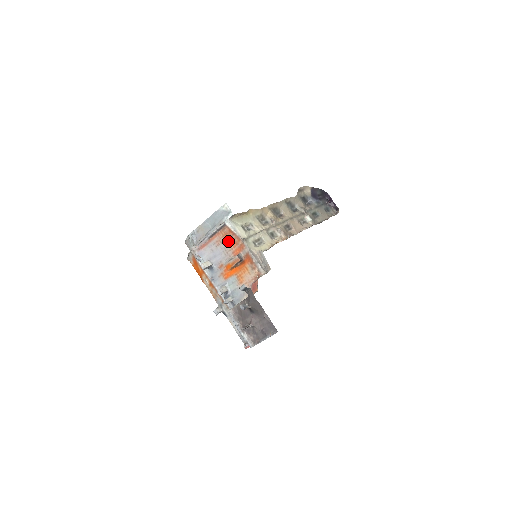
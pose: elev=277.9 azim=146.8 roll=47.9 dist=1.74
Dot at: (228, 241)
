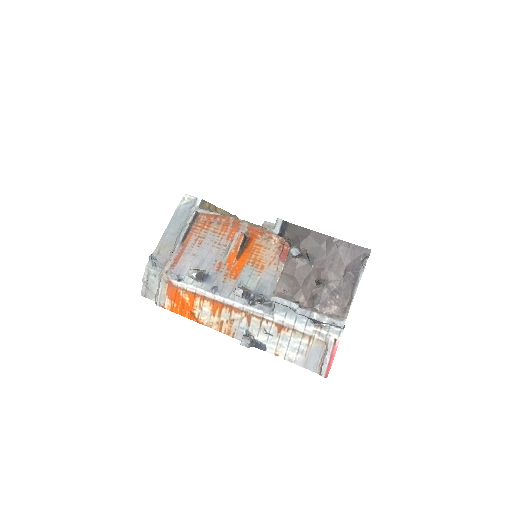
Dot at: (212, 229)
